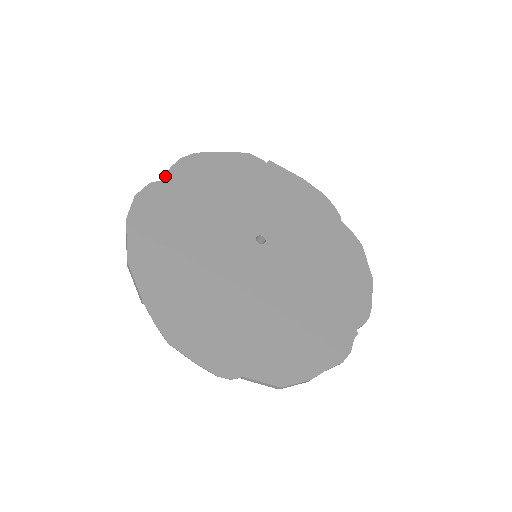
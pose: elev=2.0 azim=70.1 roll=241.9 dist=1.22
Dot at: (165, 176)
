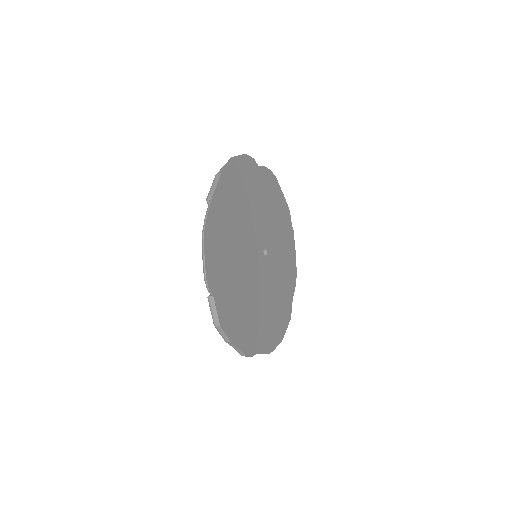
Dot at: (261, 166)
